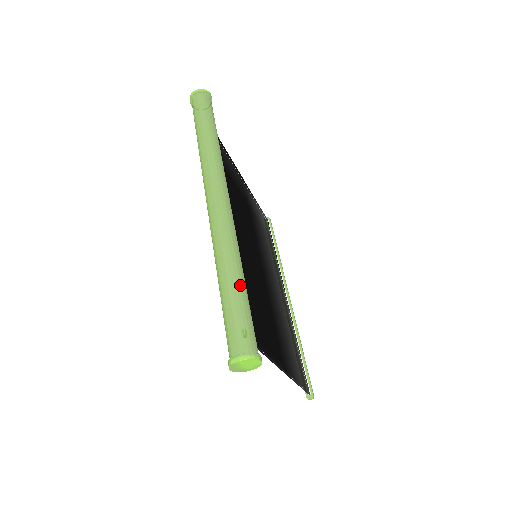
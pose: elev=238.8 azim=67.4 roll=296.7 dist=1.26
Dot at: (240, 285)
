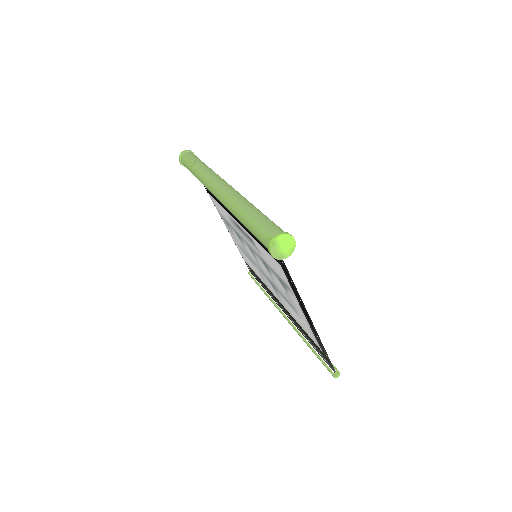
Dot at: (260, 211)
